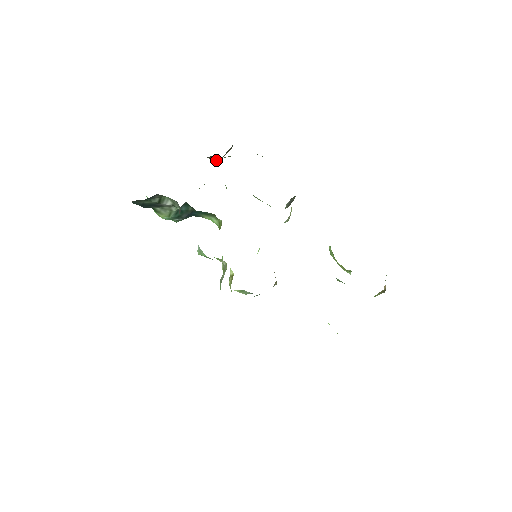
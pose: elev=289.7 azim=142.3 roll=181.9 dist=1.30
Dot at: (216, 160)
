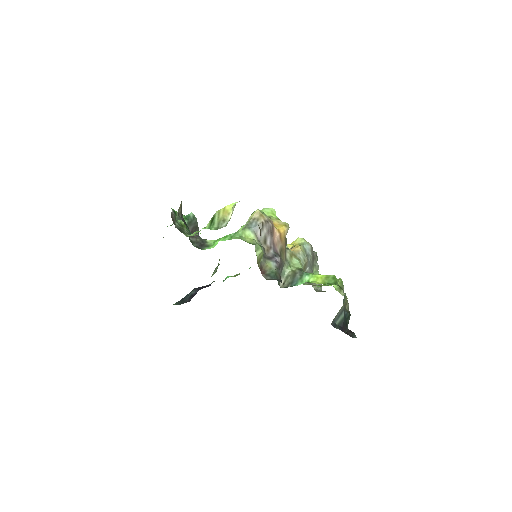
Dot at: occluded
